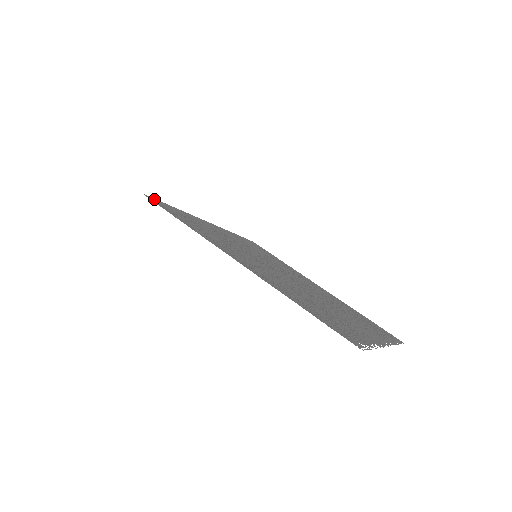
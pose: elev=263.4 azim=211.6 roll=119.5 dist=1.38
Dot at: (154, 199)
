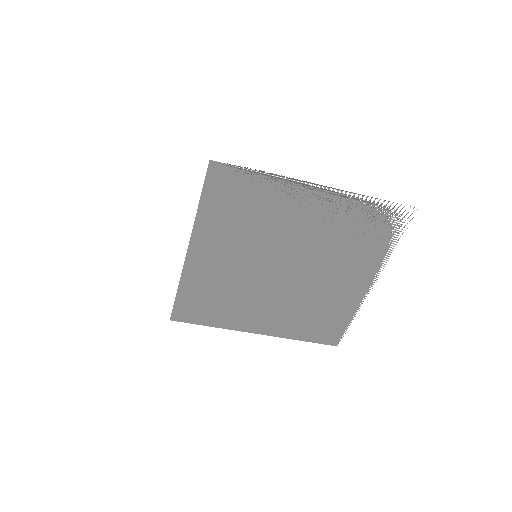
Dot at: (211, 171)
